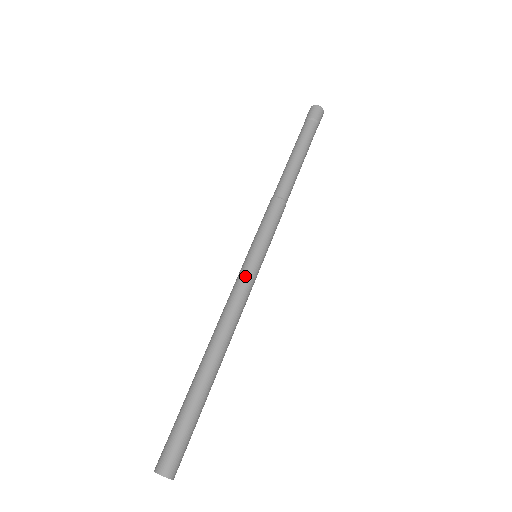
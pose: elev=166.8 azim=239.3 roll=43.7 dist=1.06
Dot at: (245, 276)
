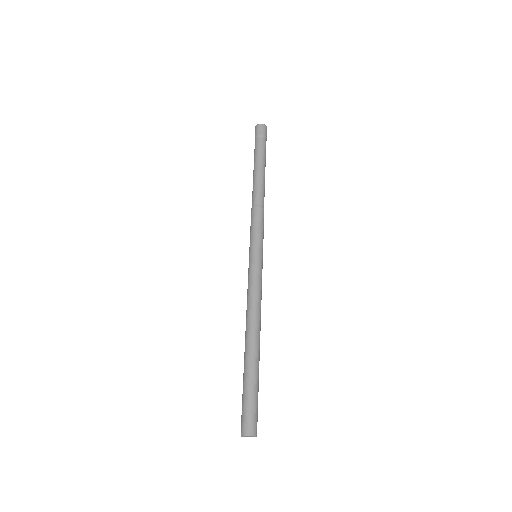
Dot at: (259, 274)
